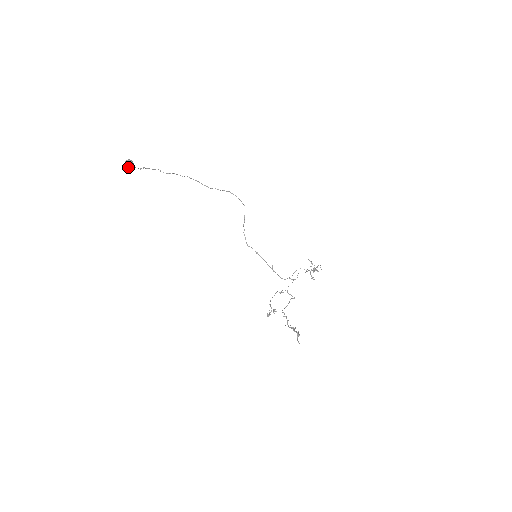
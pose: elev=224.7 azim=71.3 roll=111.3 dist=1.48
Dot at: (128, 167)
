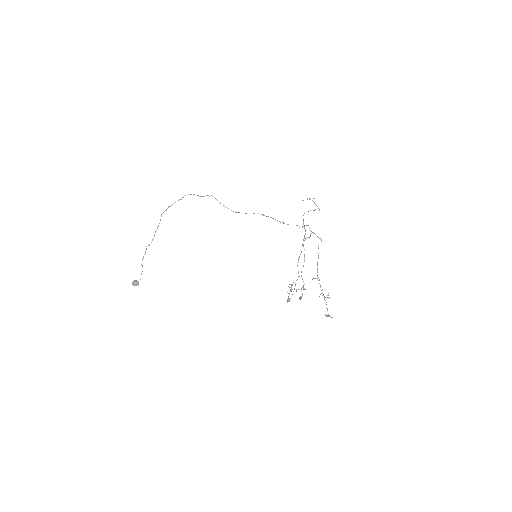
Dot at: occluded
